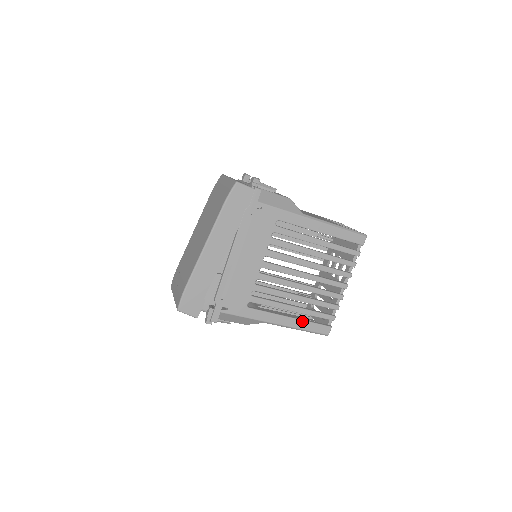
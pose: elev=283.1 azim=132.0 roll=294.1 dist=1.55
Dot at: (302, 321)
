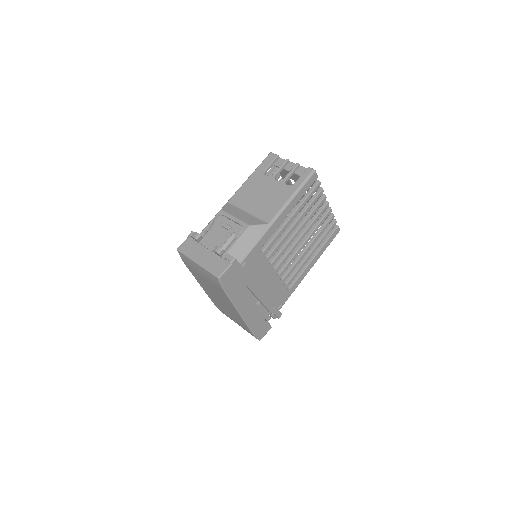
Dot at: (321, 249)
